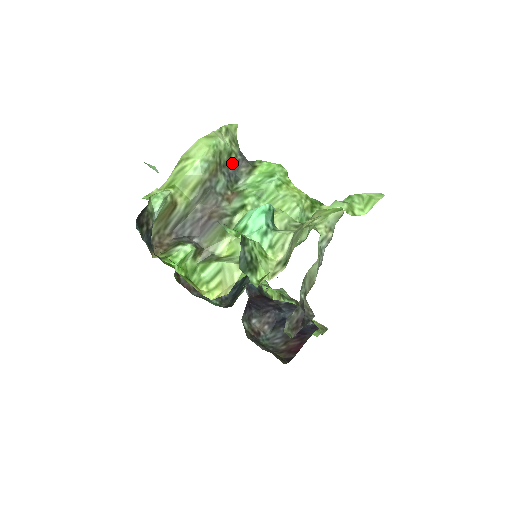
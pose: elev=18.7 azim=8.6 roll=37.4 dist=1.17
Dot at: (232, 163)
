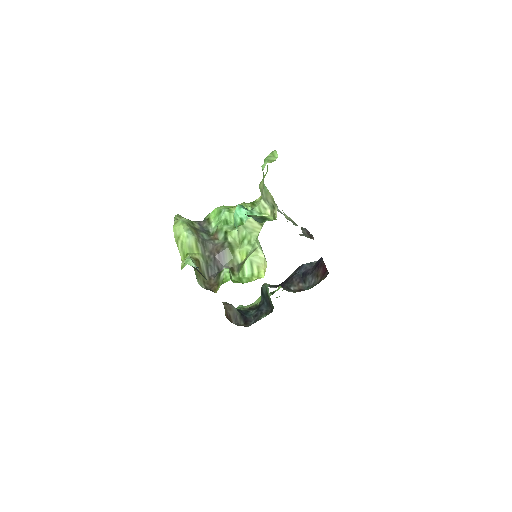
Dot at: (197, 226)
